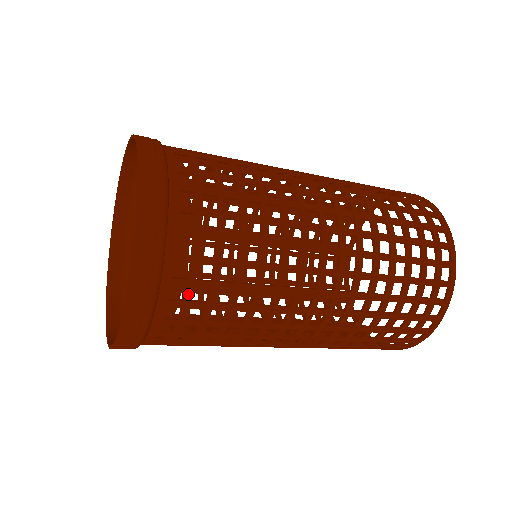
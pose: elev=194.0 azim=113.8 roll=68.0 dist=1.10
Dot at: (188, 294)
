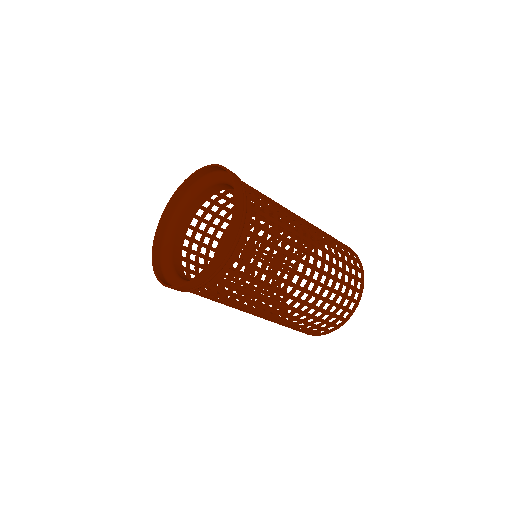
Dot at: (256, 230)
